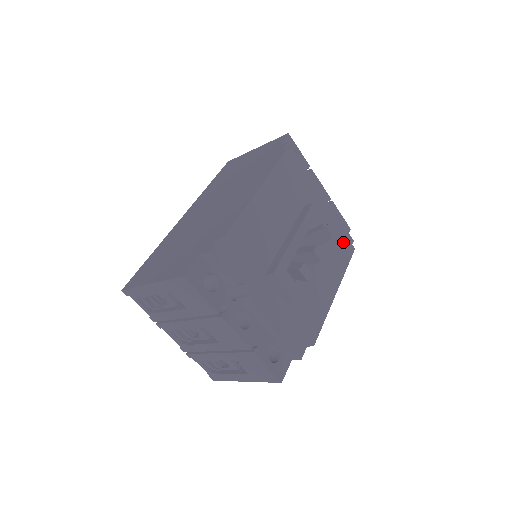
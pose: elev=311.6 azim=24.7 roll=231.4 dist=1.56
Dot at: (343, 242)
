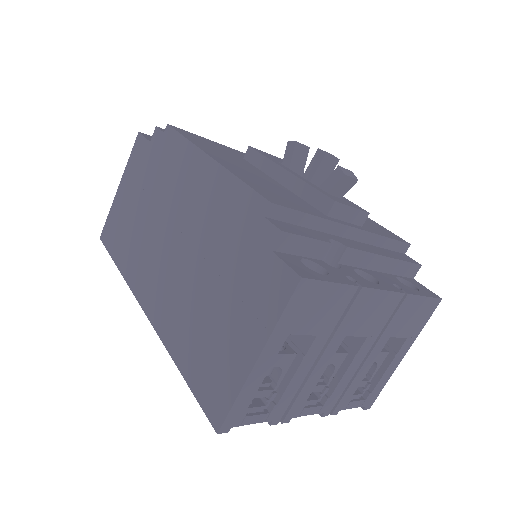
Dot at: occluded
